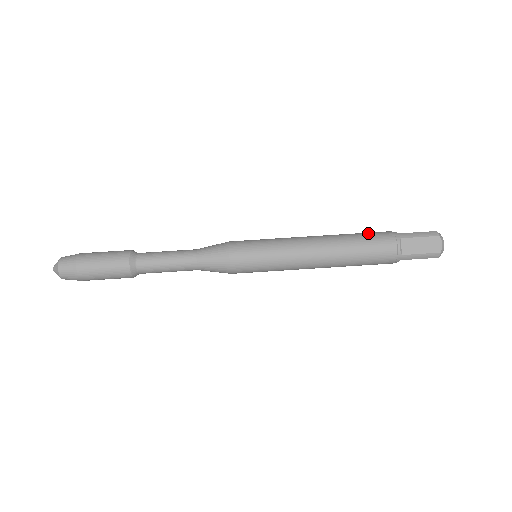
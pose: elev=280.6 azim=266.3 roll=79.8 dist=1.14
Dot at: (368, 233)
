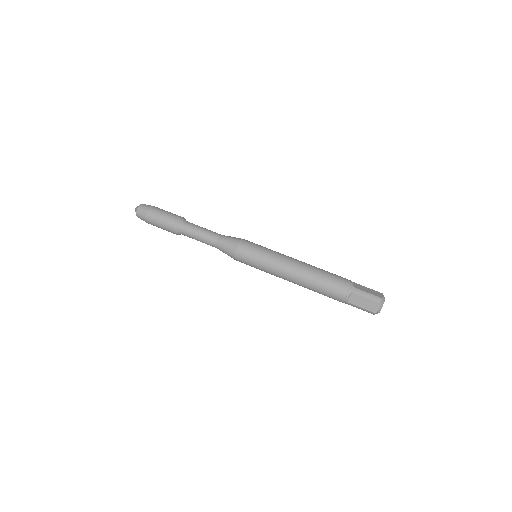
Dot at: occluded
